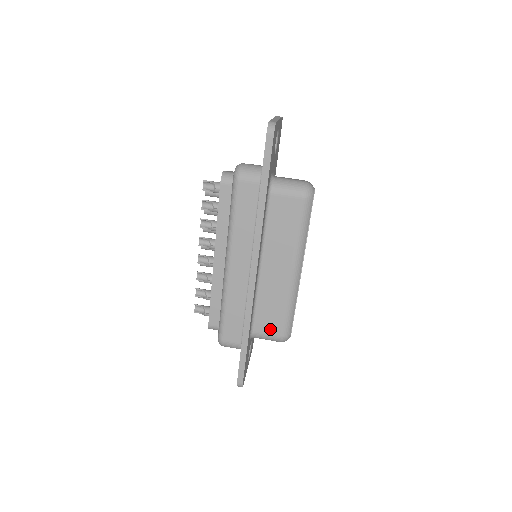
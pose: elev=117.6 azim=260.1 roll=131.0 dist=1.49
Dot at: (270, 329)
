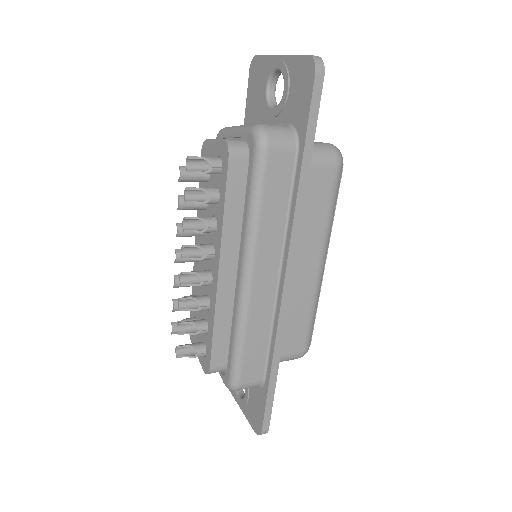
Dot at: (291, 347)
